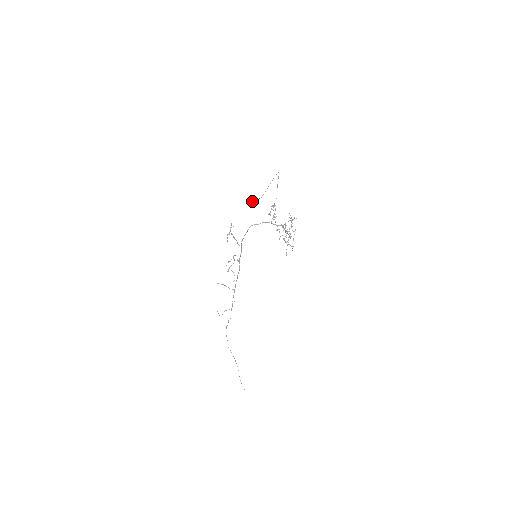
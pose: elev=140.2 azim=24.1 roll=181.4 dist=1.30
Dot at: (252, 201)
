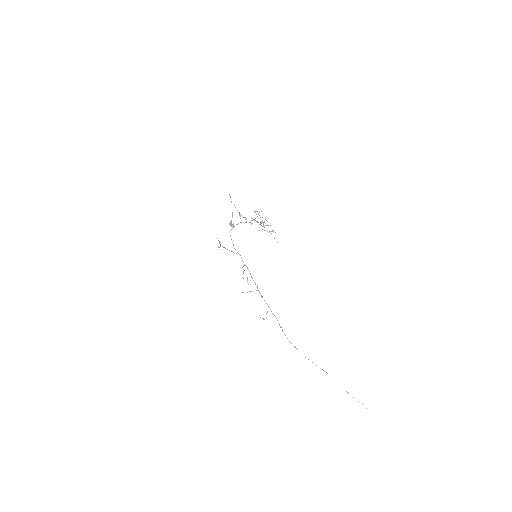
Dot at: (229, 224)
